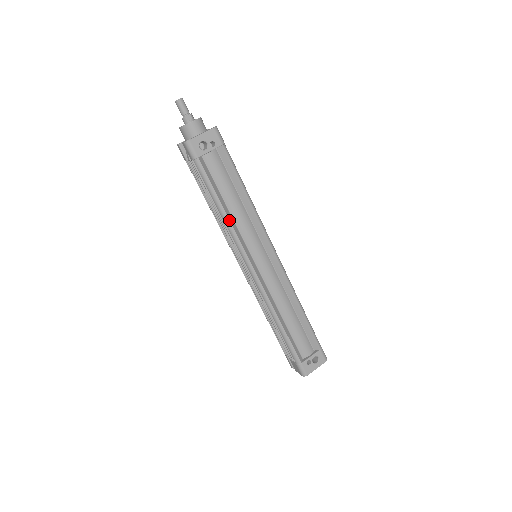
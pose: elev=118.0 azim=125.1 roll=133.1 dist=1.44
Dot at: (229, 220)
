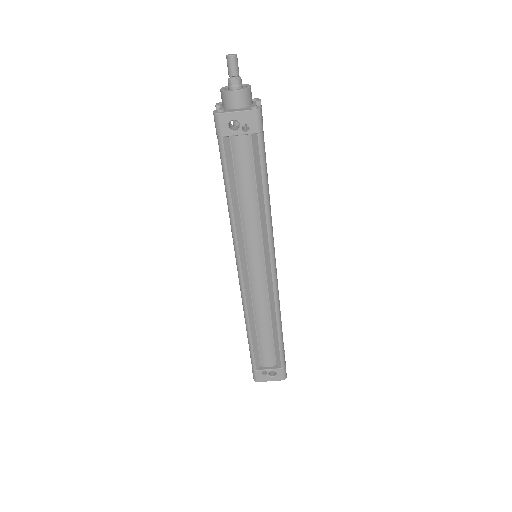
Dot at: (233, 215)
